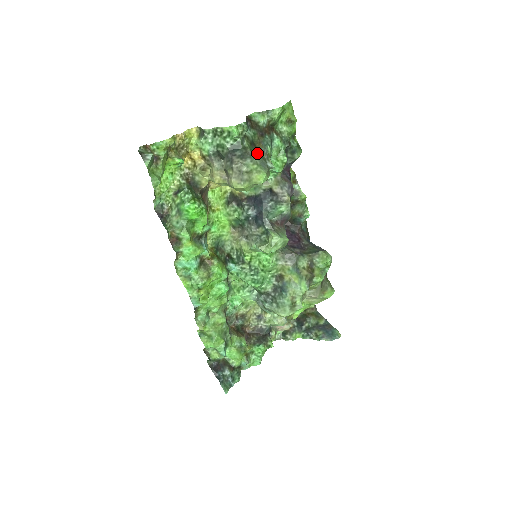
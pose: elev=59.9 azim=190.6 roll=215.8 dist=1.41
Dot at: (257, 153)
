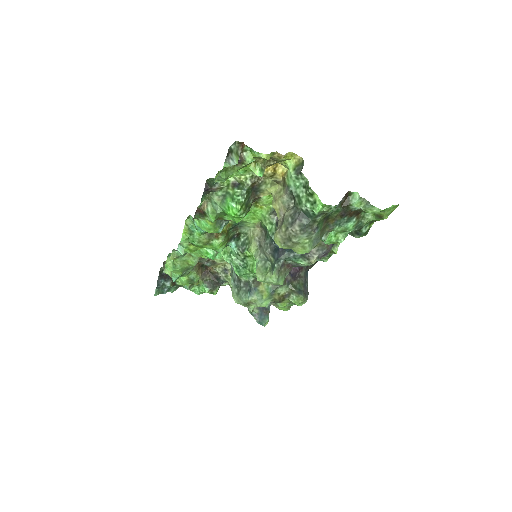
Dot at: (321, 229)
